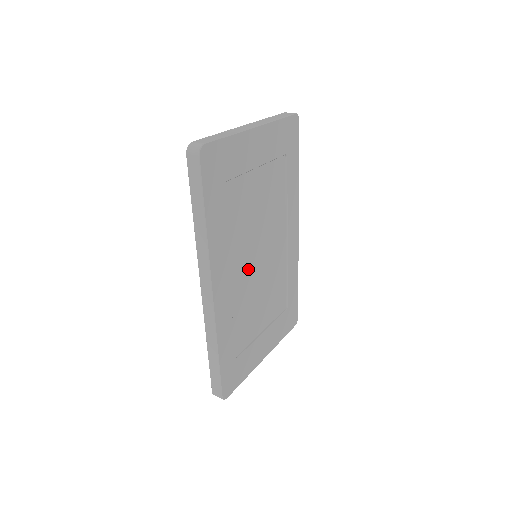
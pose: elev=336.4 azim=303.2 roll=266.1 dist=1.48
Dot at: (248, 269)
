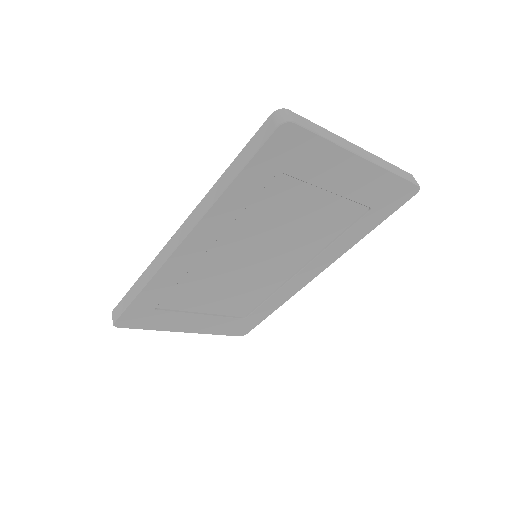
Dot at: (236, 258)
